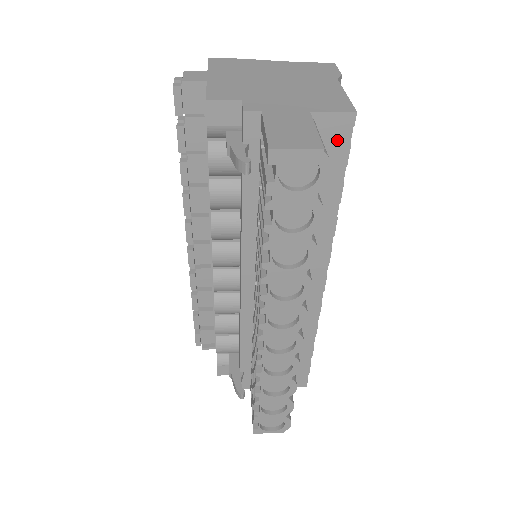
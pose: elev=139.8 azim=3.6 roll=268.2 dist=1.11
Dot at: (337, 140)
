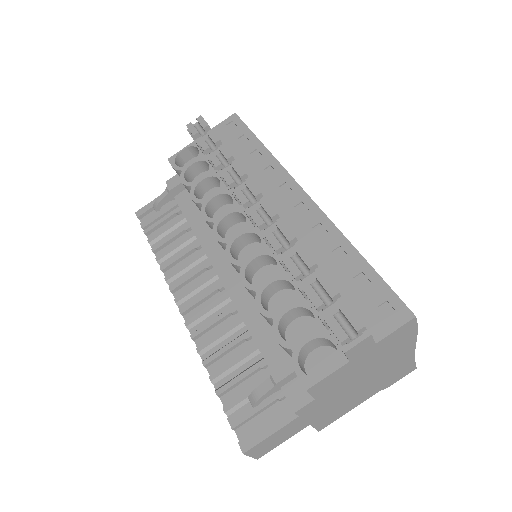
Dot at: occluded
